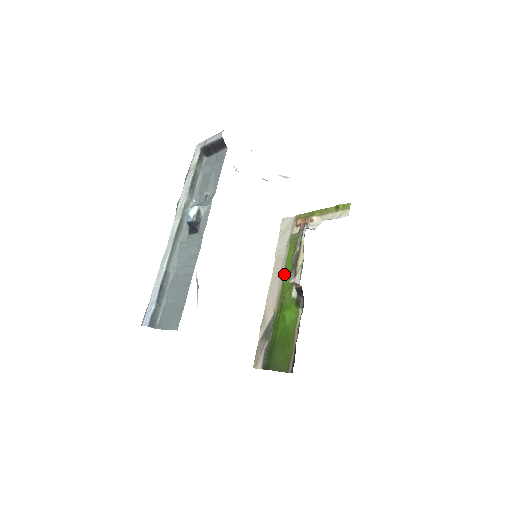
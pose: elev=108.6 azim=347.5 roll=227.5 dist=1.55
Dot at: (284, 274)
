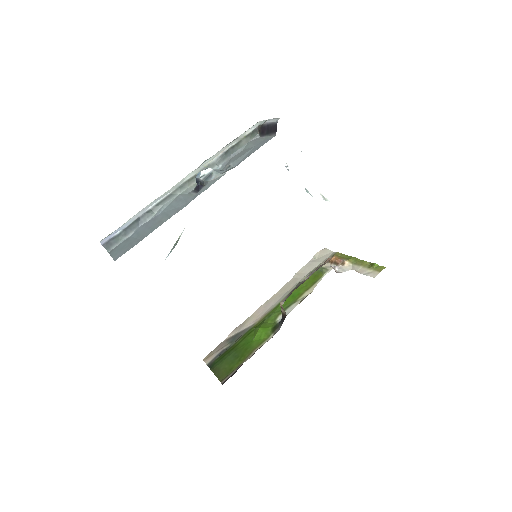
Dot at: occluded
